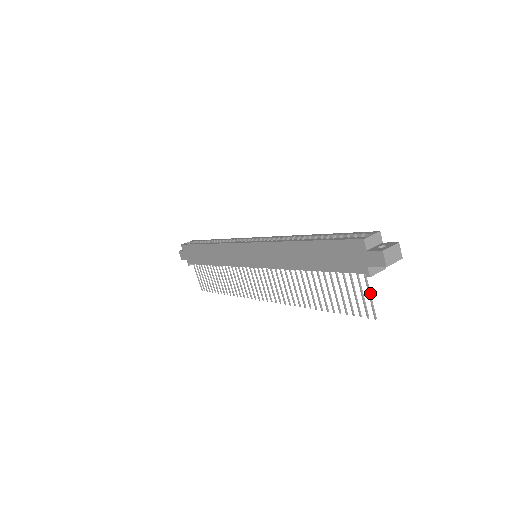
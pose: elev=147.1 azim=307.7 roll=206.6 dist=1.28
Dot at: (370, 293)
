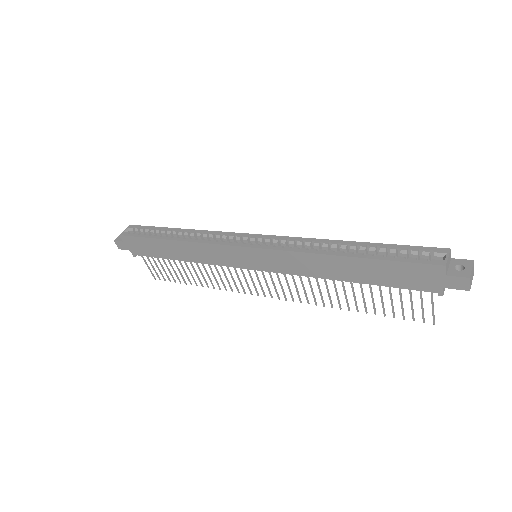
Dot at: (433, 305)
